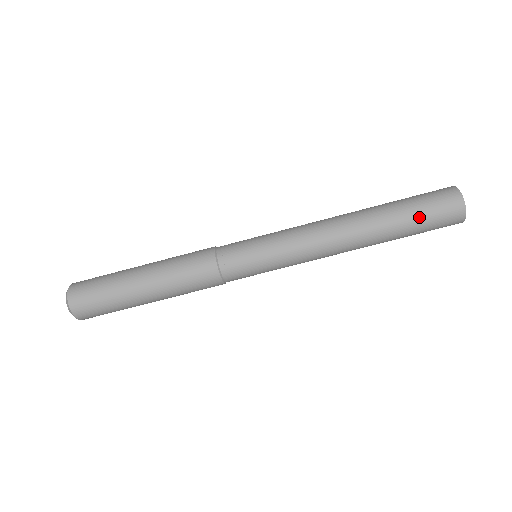
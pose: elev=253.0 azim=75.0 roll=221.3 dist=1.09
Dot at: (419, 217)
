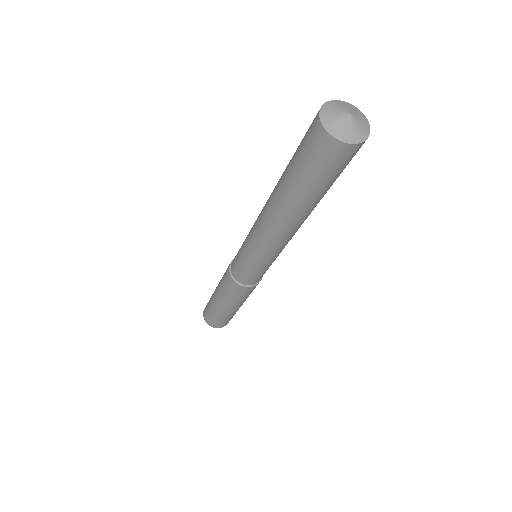
Dot at: (328, 183)
